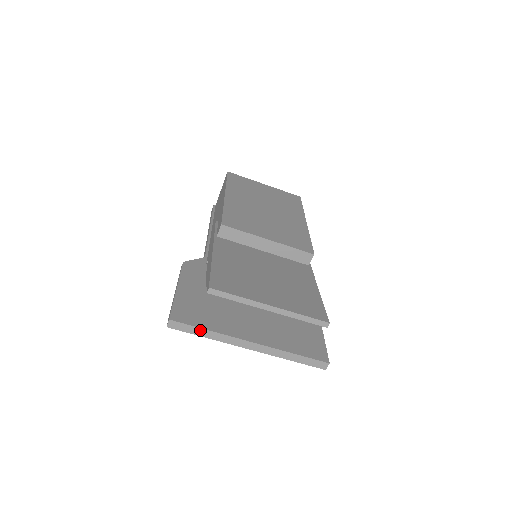
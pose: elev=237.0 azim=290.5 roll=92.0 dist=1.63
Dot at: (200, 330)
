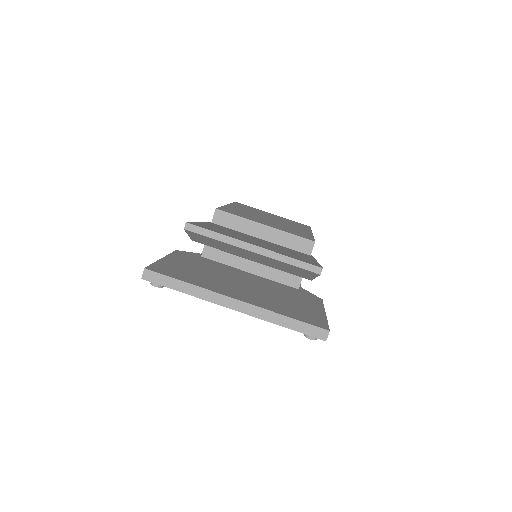
Dot at: (178, 282)
